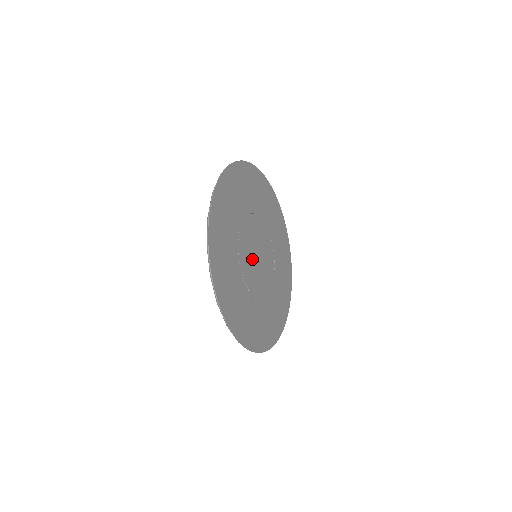
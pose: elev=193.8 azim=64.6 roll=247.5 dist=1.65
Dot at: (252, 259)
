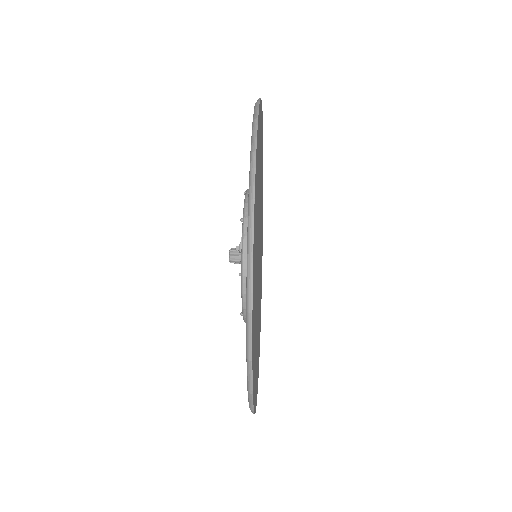
Dot at: (258, 263)
